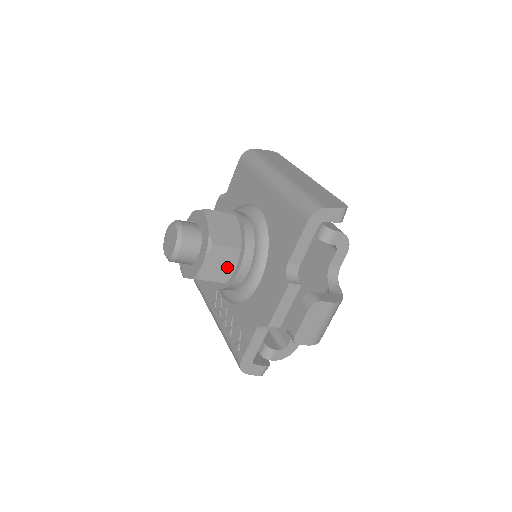
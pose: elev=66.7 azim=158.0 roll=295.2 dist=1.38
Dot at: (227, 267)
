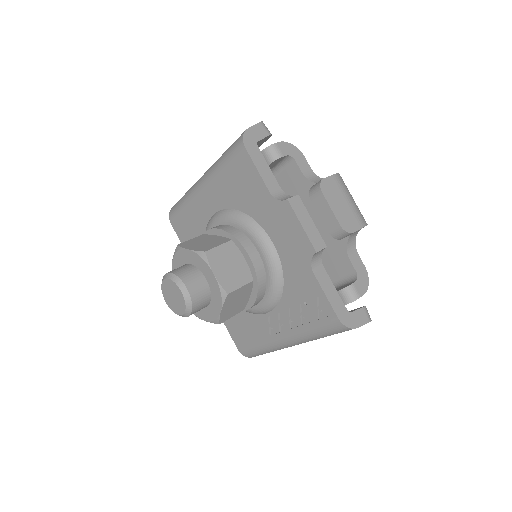
Dot at: (238, 265)
